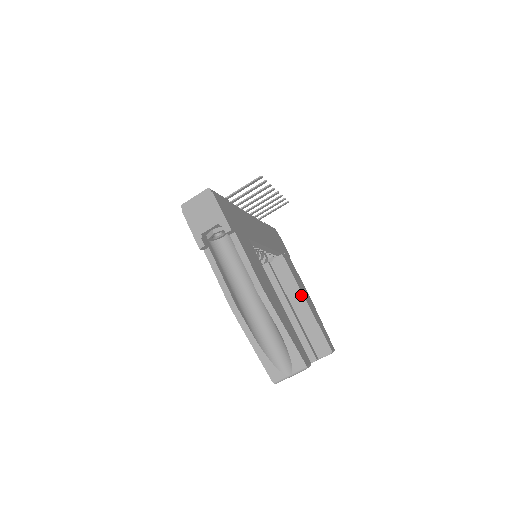
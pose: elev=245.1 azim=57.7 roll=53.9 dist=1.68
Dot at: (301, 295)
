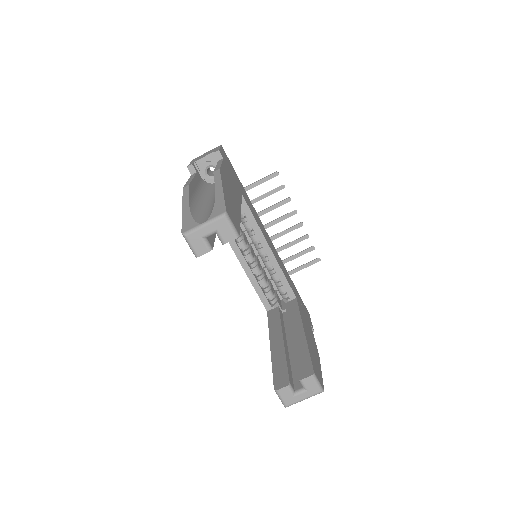
Dot at: (300, 325)
